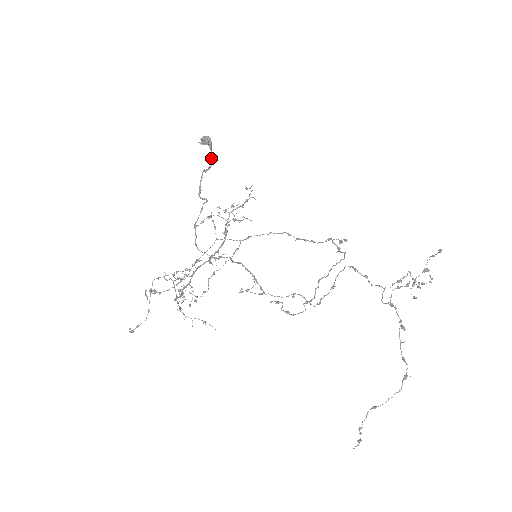
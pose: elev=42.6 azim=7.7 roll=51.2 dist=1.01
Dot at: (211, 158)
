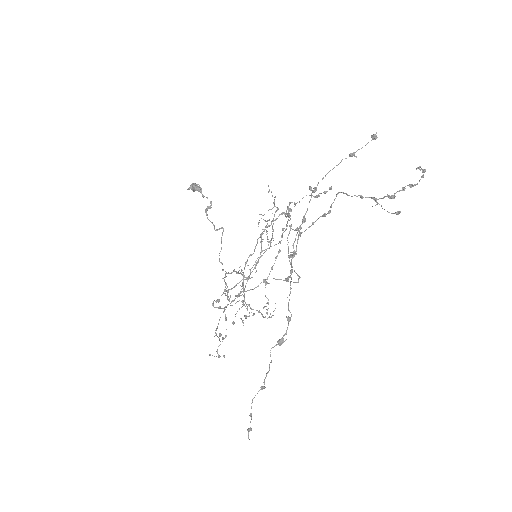
Dot at: (204, 196)
